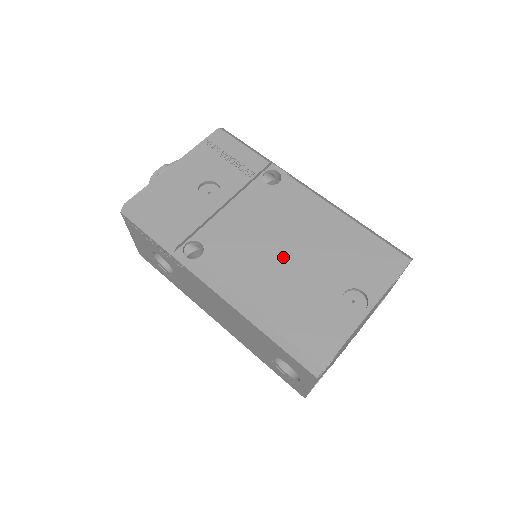
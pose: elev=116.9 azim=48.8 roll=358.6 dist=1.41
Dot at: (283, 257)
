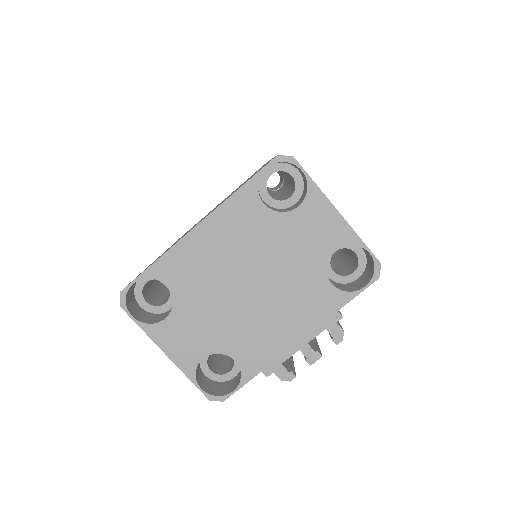
Dot at: occluded
